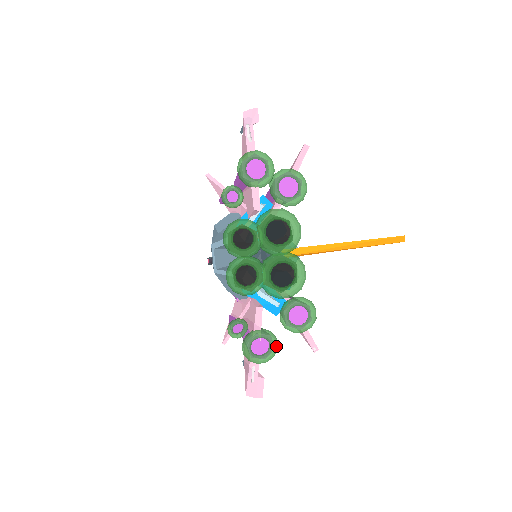
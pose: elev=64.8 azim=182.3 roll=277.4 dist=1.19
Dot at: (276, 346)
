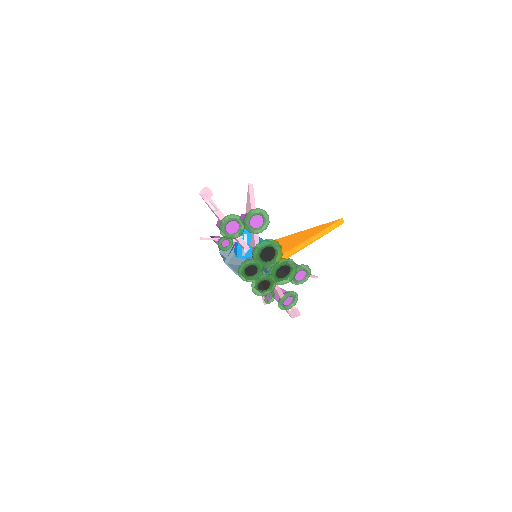
Dot at: (296, 296)
